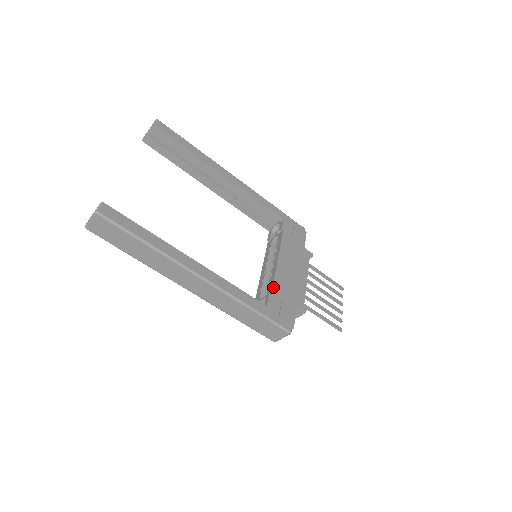
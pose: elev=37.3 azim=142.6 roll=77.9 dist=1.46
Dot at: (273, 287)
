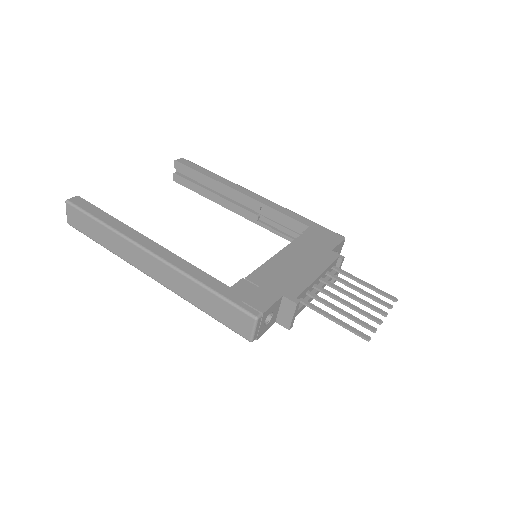
Dot at: (252, 273)
